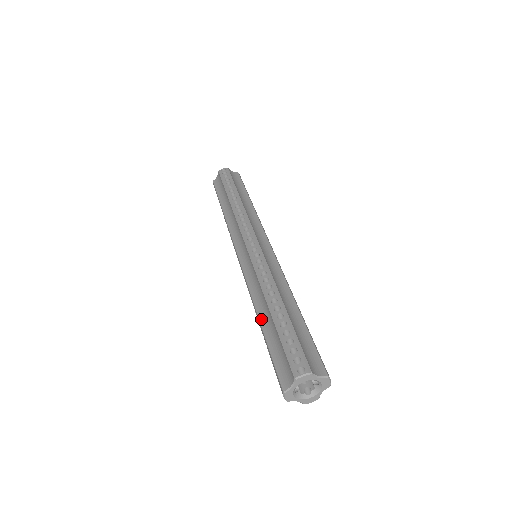
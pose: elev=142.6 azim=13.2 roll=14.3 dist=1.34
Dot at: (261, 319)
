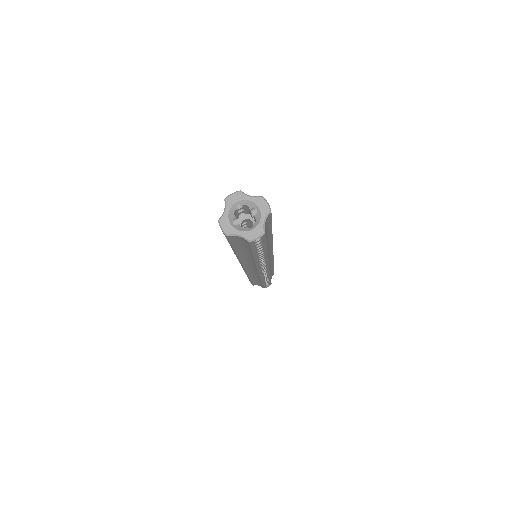
Dot at: occluded
